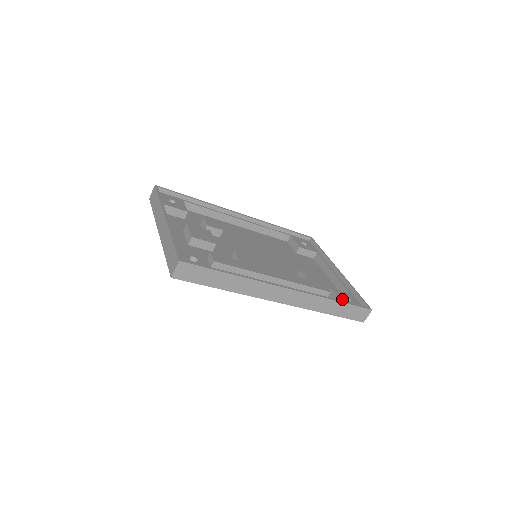
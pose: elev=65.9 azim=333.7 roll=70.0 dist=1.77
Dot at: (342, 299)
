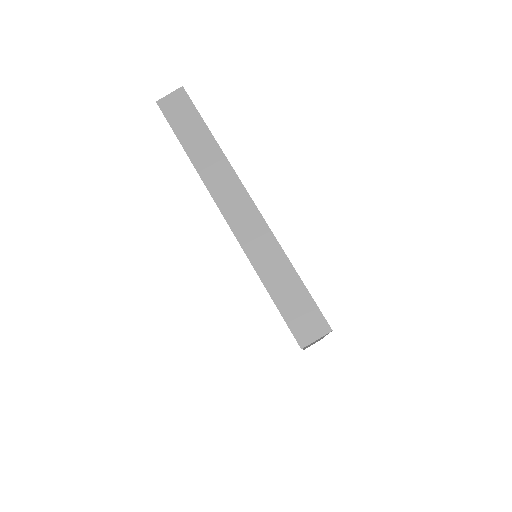
Dot at: occluded
